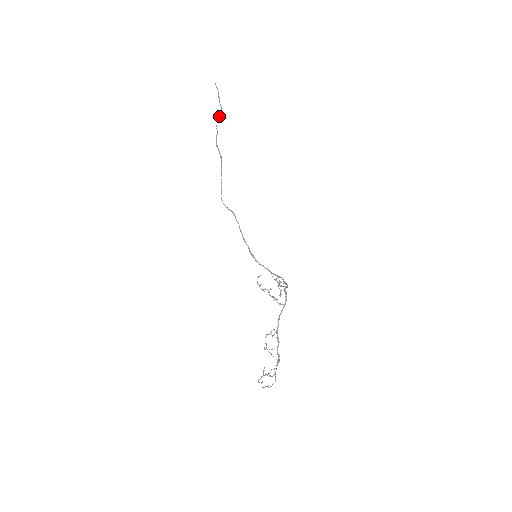
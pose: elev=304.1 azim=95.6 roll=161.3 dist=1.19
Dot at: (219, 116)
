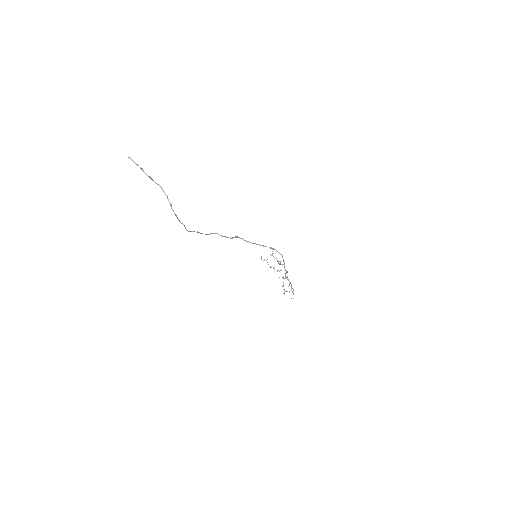
Dot at: (171, 206)
